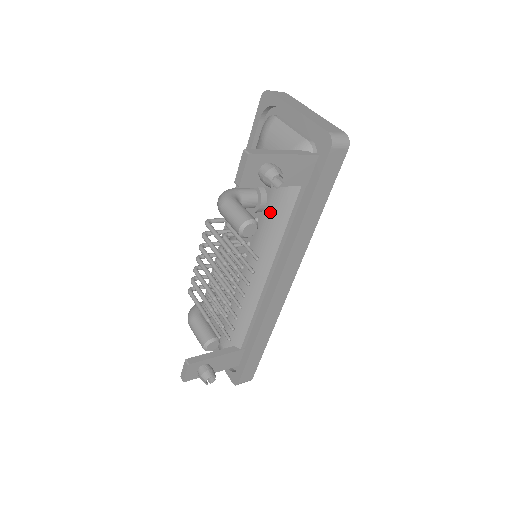
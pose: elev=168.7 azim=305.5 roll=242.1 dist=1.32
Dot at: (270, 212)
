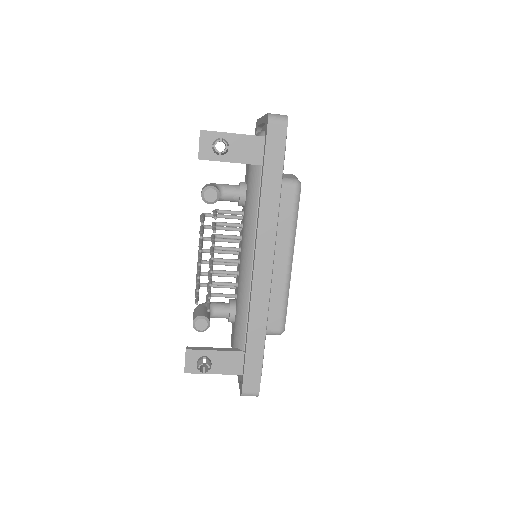
Dot at: (247, 199)
